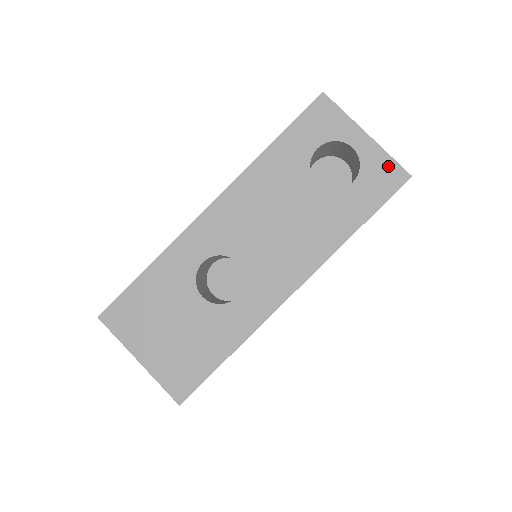
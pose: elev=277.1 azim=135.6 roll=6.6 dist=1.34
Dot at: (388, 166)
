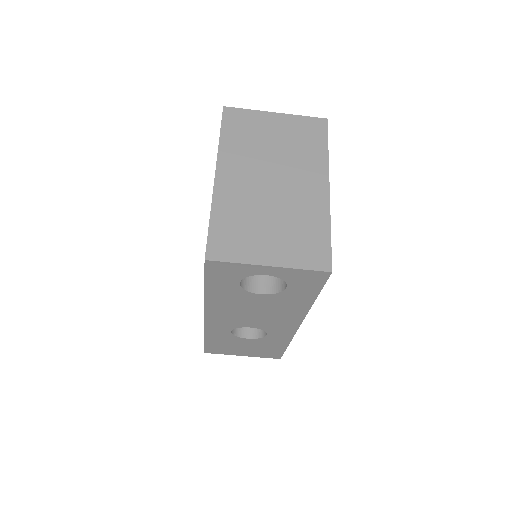
Dot at: (306, 274)
